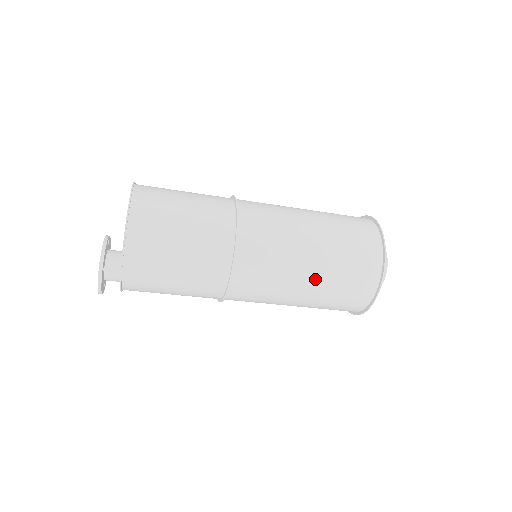
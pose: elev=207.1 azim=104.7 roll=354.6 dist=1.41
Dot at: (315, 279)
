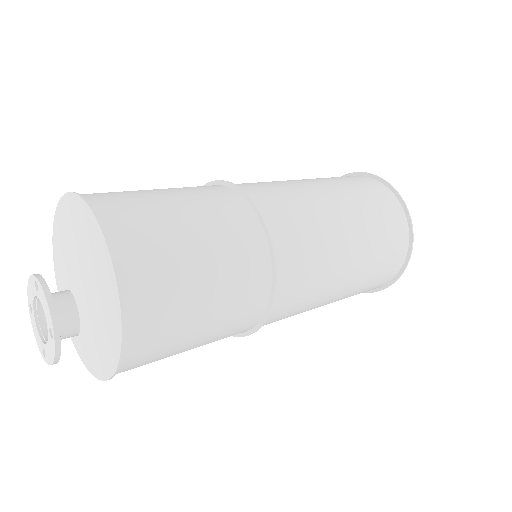
Dot at: occluded
